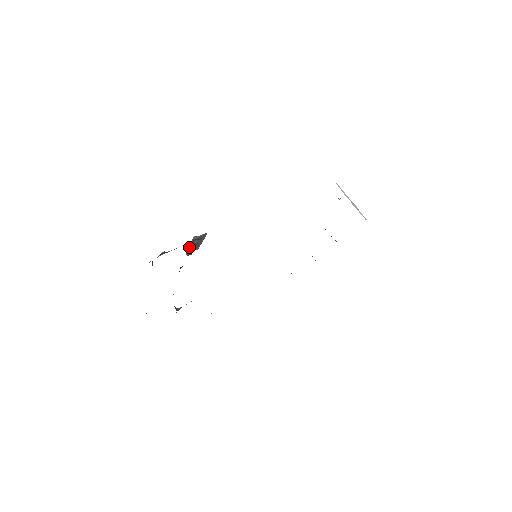
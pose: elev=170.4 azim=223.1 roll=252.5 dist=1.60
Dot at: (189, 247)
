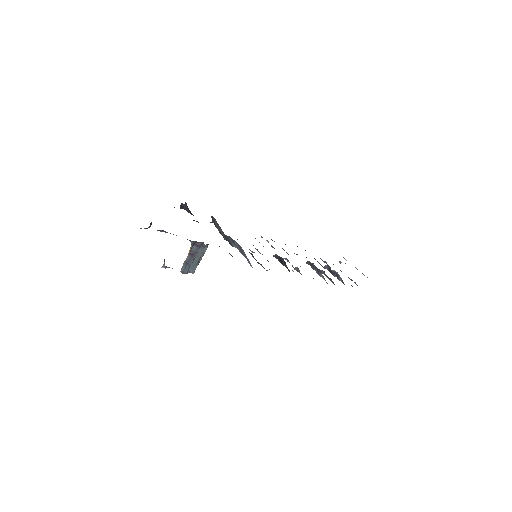
Dot at: (186, 259)
